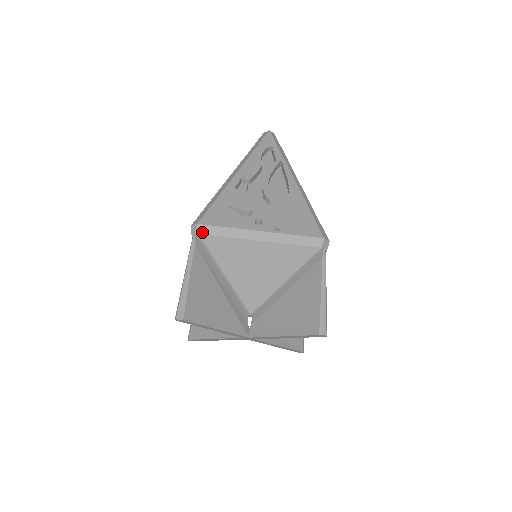
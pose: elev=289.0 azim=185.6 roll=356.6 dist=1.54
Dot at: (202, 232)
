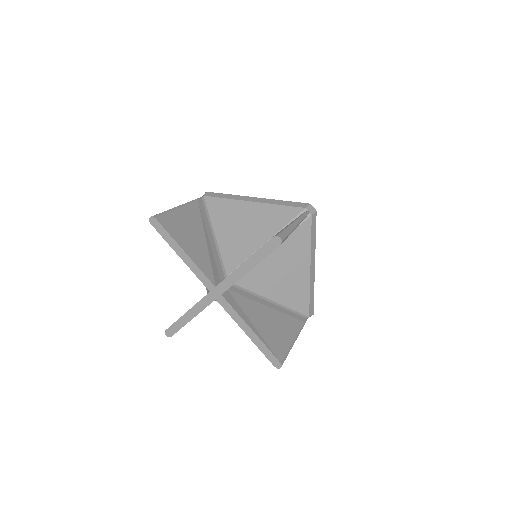
Dot at: (207, 195)
